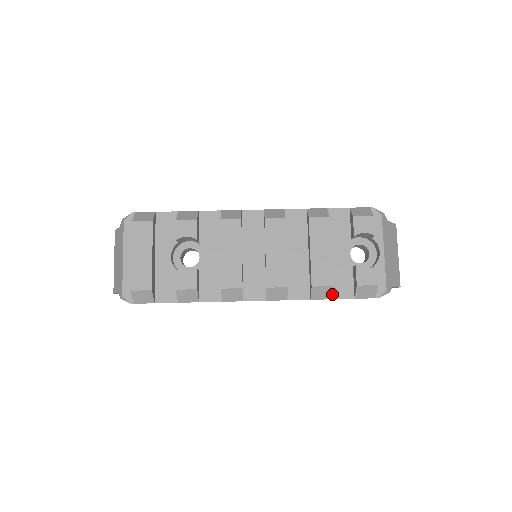
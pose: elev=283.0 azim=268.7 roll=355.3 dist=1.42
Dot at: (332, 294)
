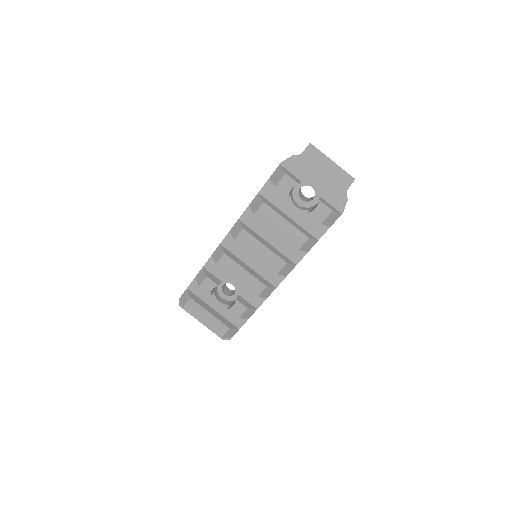
Dot at: (315, 238)
